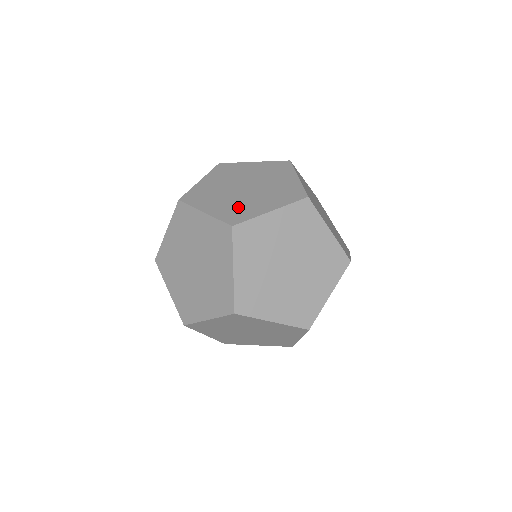
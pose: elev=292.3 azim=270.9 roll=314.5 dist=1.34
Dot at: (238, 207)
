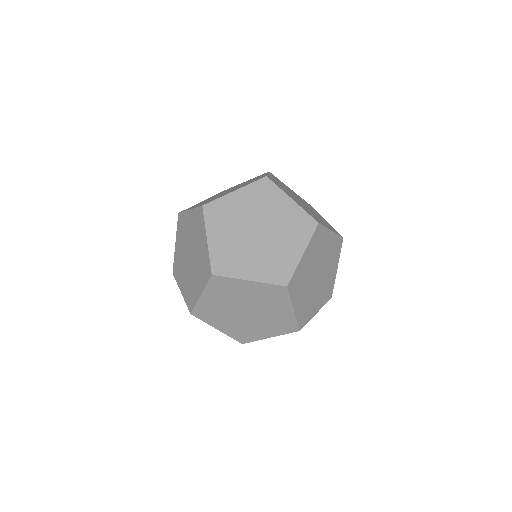
Dot at: (233, 255)
